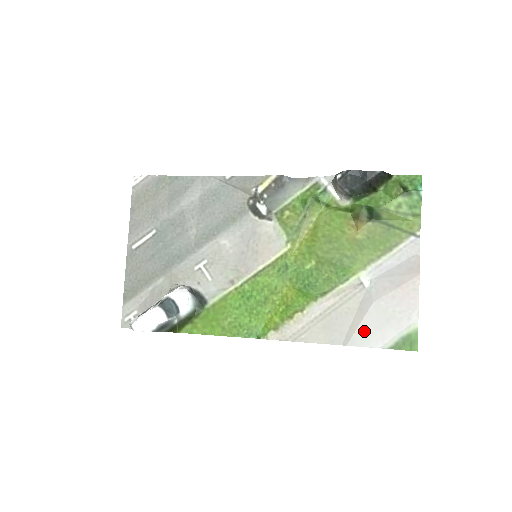
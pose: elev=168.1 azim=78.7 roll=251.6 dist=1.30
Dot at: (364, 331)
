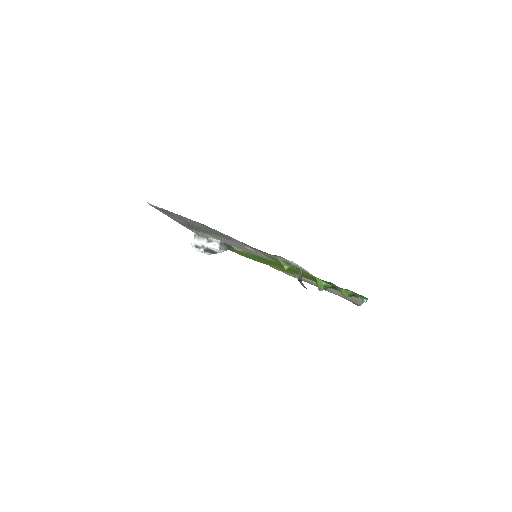
Dot at: occluded
